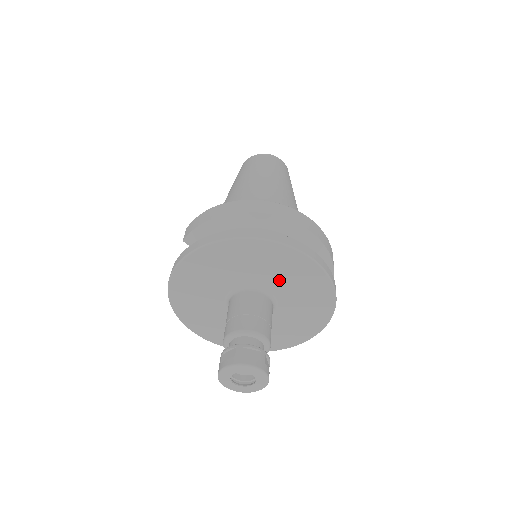
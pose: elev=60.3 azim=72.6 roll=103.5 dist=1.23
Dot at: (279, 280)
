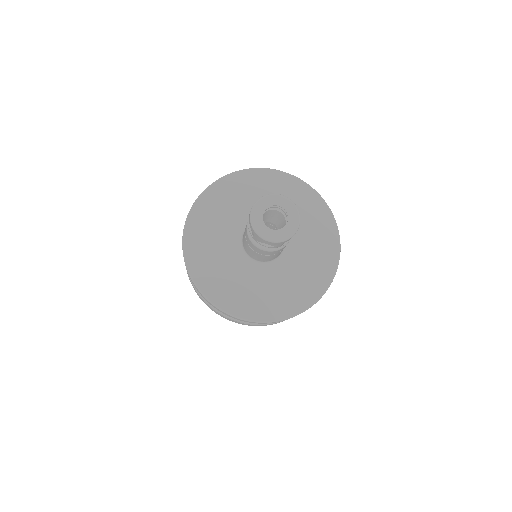
Dot at: occluded
